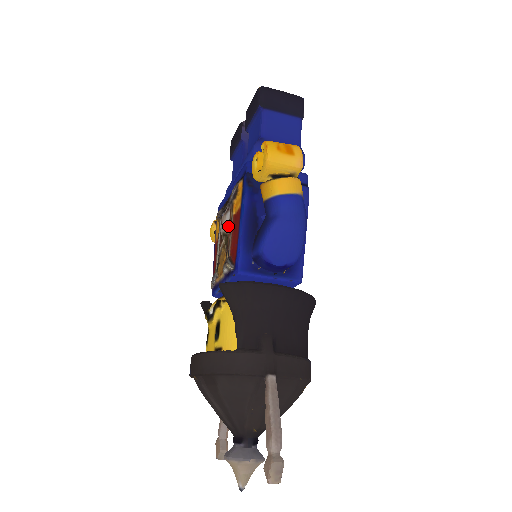
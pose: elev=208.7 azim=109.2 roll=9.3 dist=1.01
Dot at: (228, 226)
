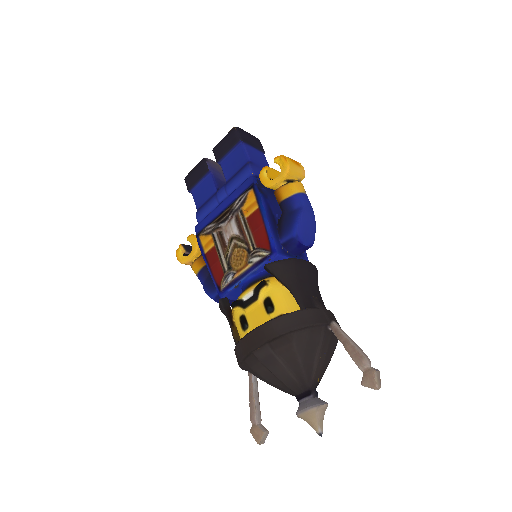
Dot at: (237, 230)
